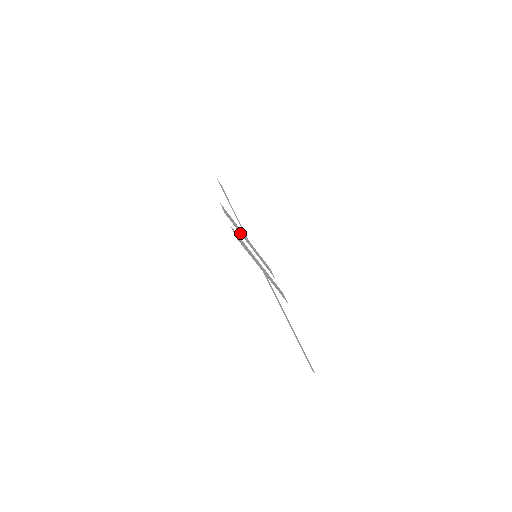
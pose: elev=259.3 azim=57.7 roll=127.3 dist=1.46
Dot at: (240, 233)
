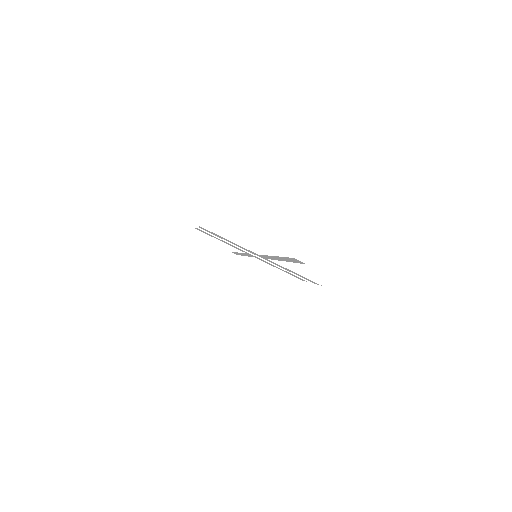
Dot at: occluded
